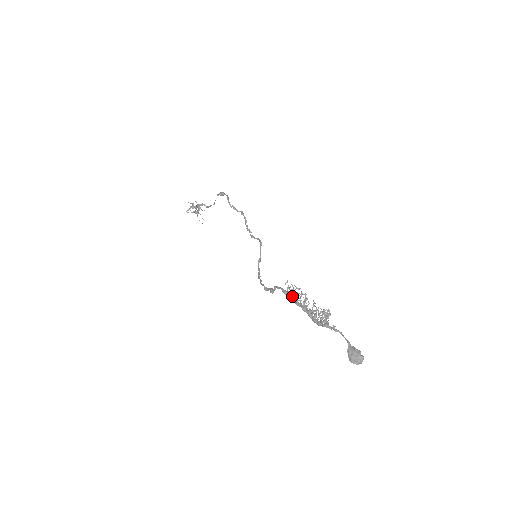
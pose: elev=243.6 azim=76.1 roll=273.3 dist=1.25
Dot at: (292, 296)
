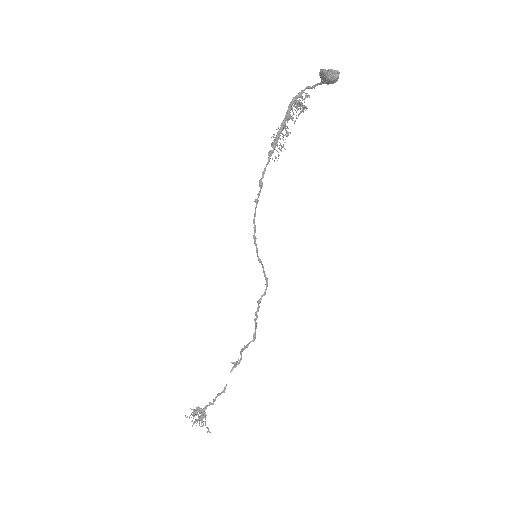
Dot at: (275, 144)
